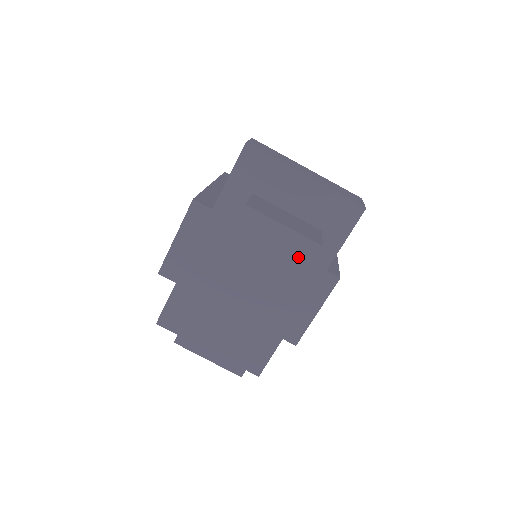
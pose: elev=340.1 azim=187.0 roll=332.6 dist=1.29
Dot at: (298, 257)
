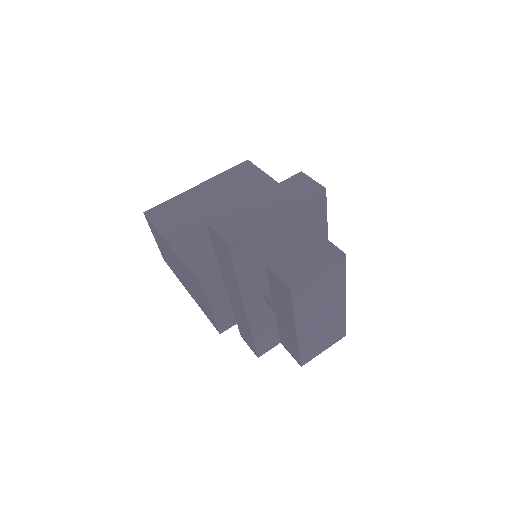
Dot at: (337, 272)
